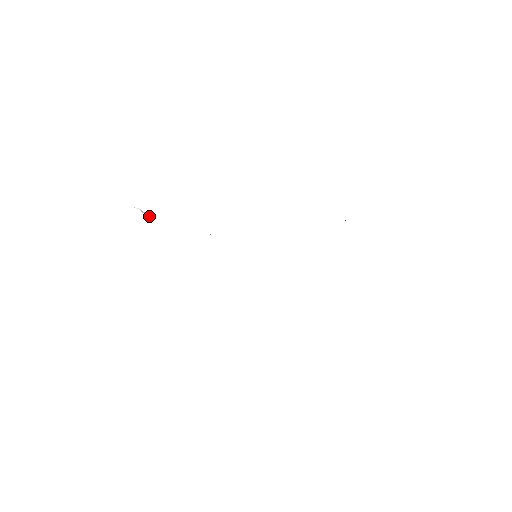
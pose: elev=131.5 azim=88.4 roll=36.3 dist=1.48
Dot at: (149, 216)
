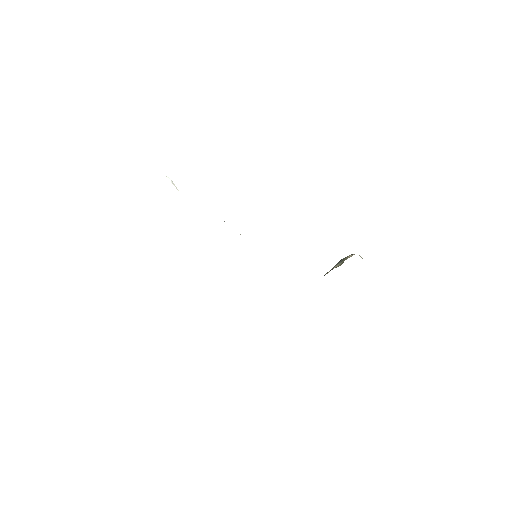
Dot at: (177, 189)
